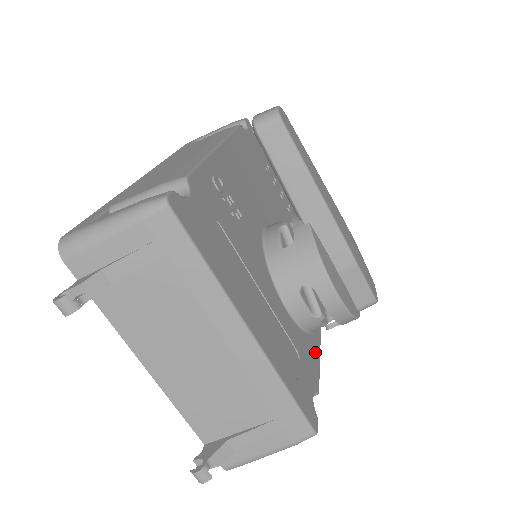
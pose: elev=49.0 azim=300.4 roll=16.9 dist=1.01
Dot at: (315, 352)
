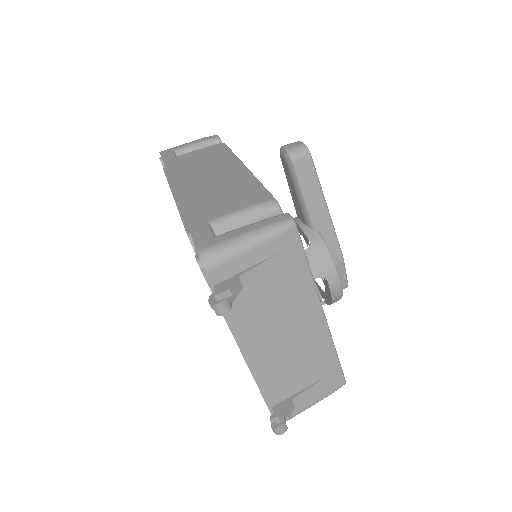
Dot at: occluded
